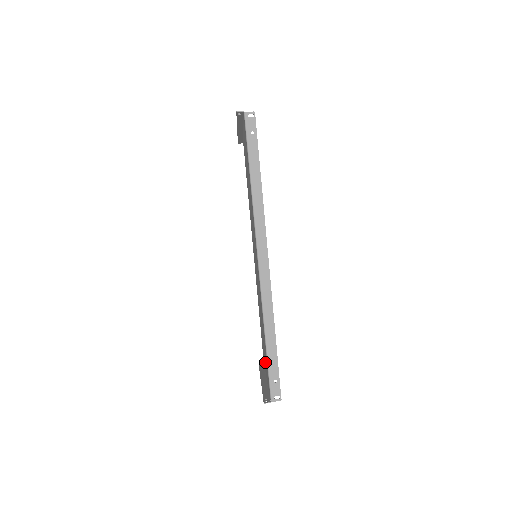
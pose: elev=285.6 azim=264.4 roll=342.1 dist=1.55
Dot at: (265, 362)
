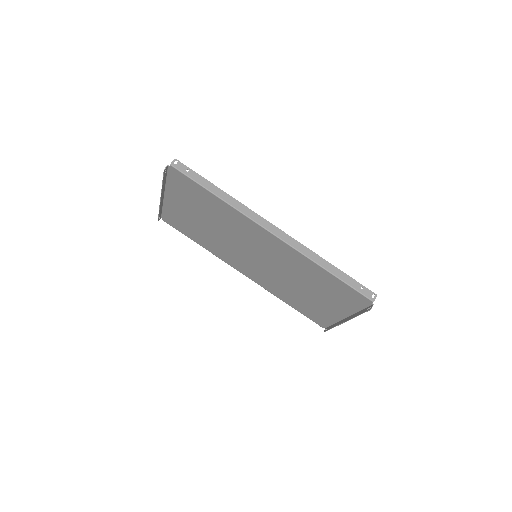
Dot at: (335, 305)
